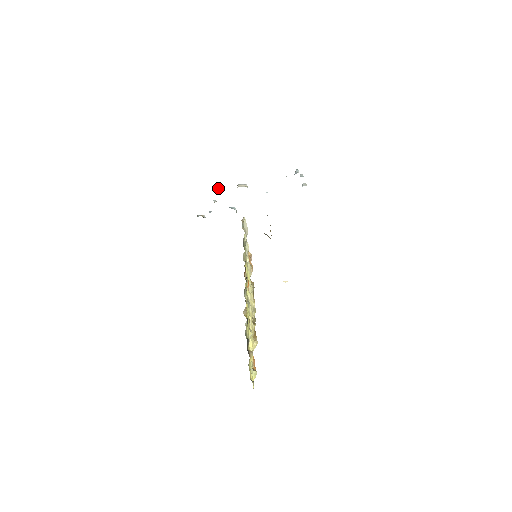
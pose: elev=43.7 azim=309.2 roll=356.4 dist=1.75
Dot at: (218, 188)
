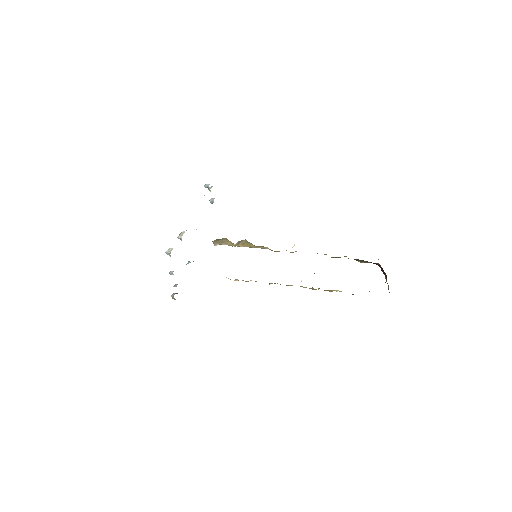
Dot at: (169, 252)
